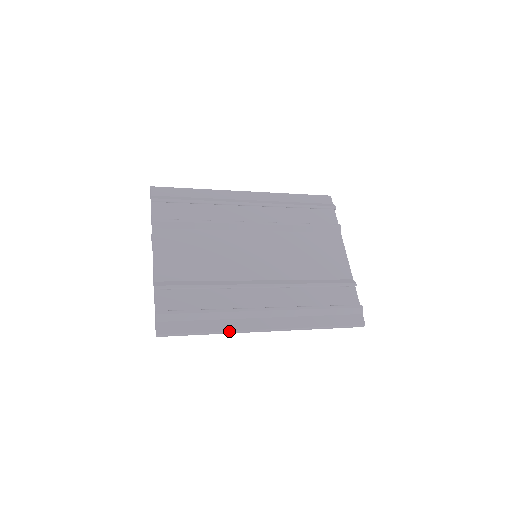
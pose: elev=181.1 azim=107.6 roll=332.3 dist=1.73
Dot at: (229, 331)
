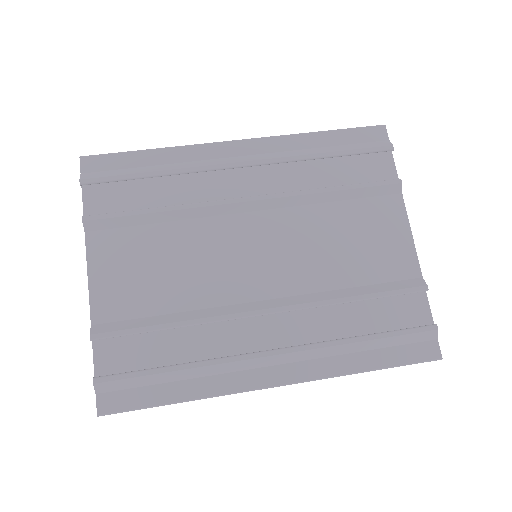
Dot at: (212, 396)
